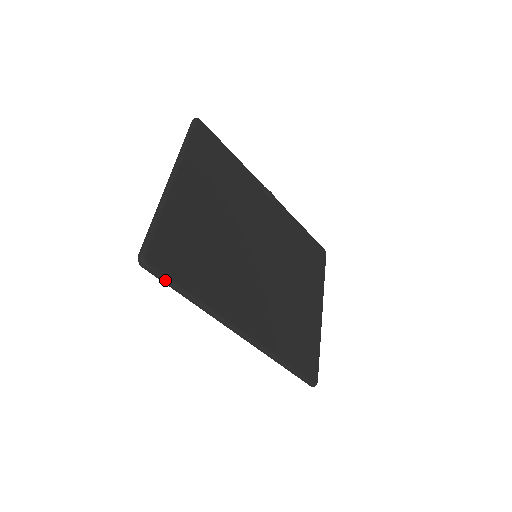
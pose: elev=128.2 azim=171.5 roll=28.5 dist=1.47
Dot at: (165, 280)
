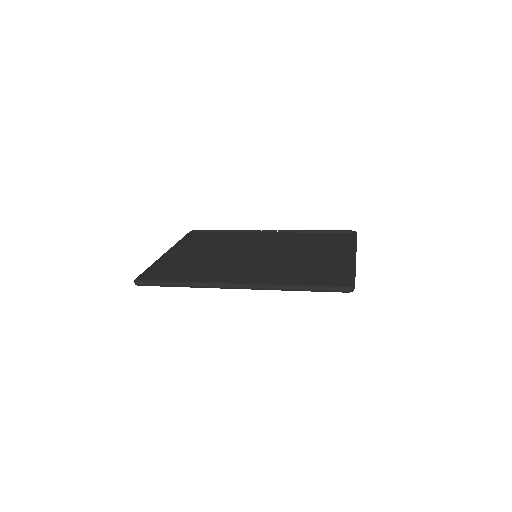
Dot at: (154, 283)
